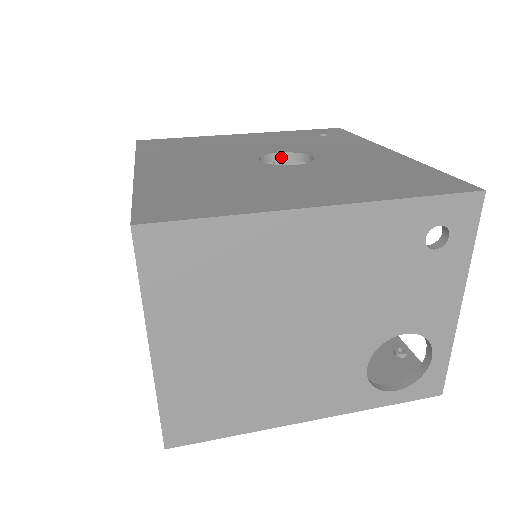
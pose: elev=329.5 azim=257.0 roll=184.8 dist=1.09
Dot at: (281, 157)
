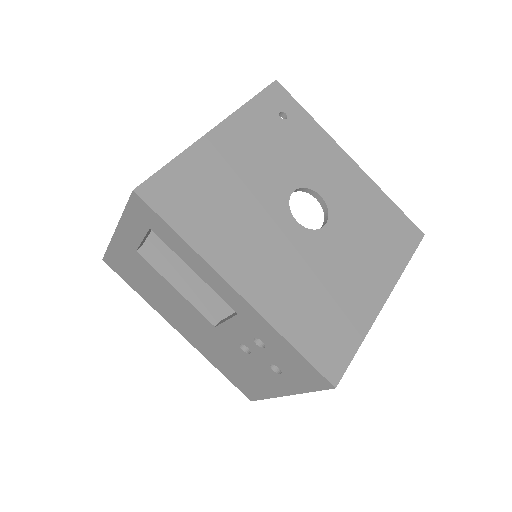
Dot at: occluded
